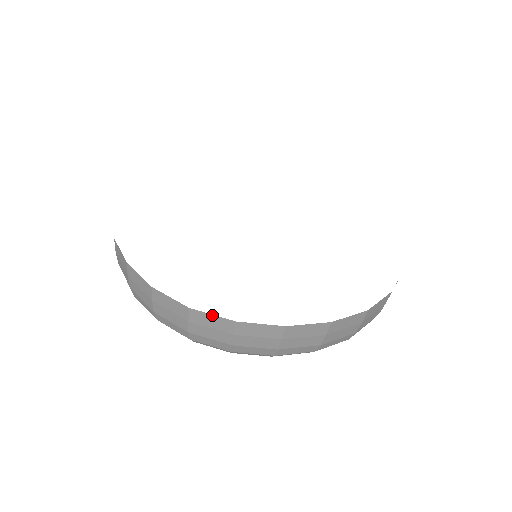
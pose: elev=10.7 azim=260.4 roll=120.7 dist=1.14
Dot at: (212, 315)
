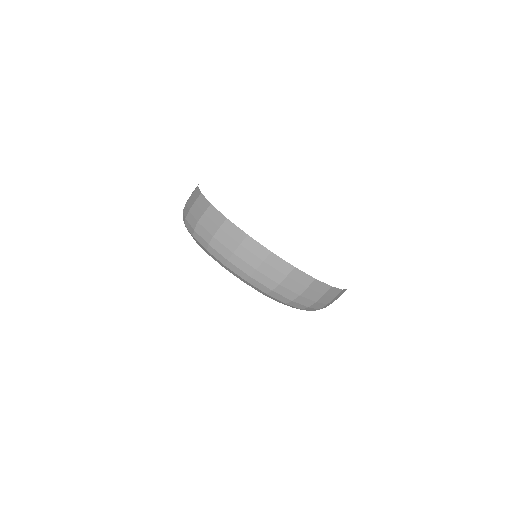
Dot at: (305, 273)
